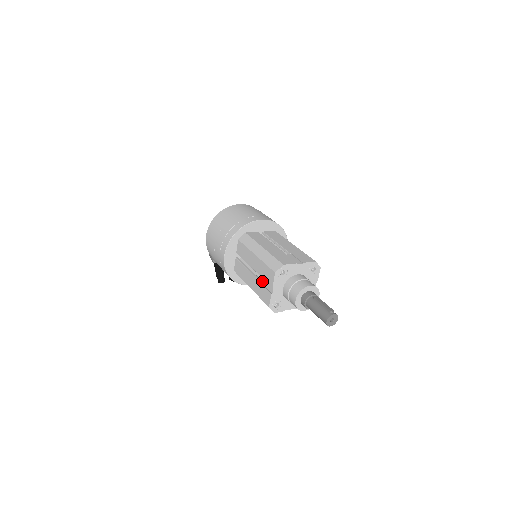
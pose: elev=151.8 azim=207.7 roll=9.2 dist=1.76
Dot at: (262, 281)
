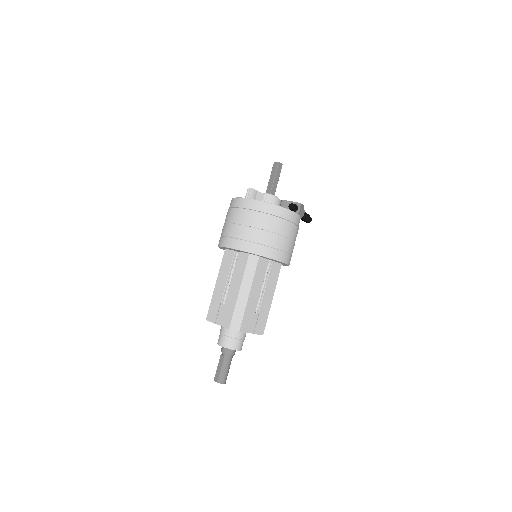
Dot at: occluded
